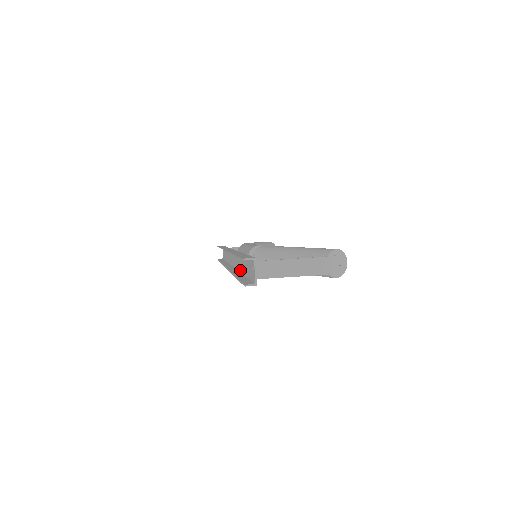
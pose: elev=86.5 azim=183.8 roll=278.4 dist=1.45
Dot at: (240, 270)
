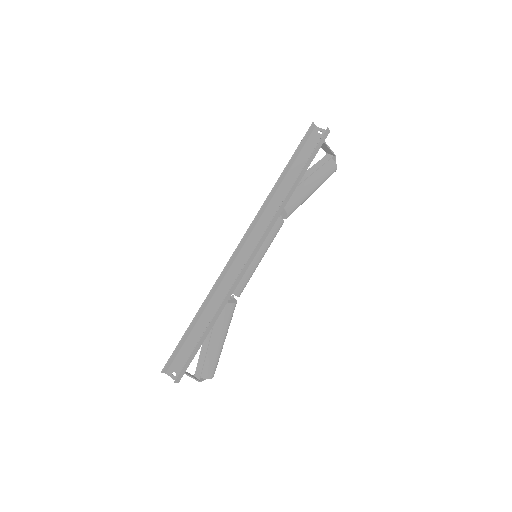
Dot at: (283, 203)
